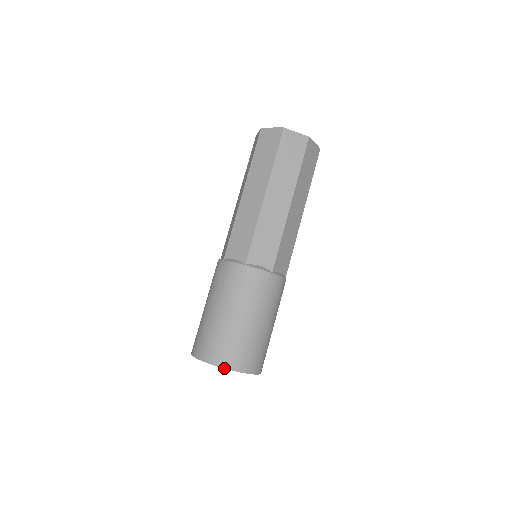
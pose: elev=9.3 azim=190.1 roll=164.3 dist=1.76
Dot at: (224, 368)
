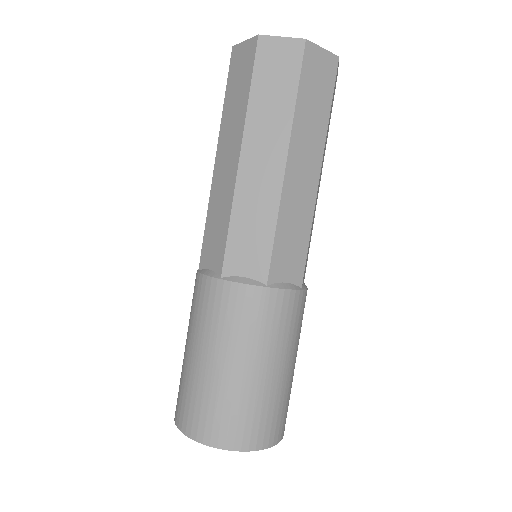
Dot at: occluded
